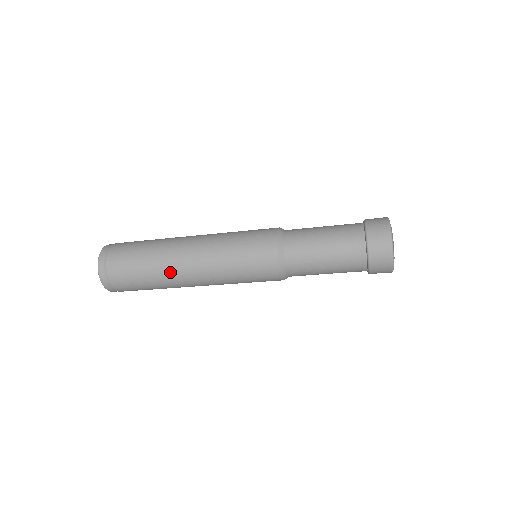
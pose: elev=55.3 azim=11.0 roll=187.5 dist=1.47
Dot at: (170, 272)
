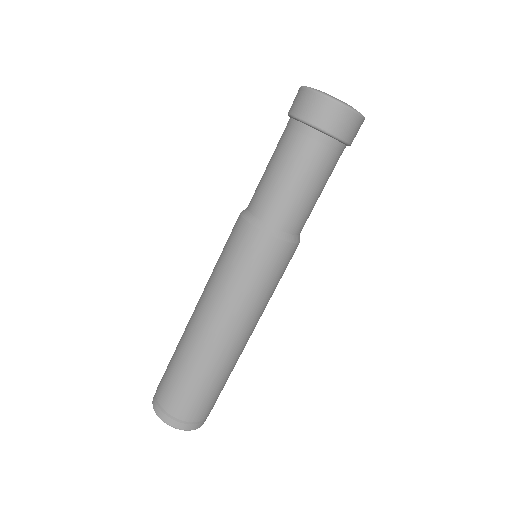
Dot at: (211, 354)
